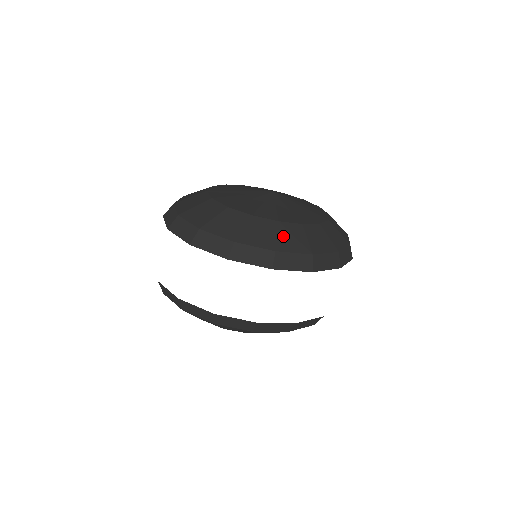
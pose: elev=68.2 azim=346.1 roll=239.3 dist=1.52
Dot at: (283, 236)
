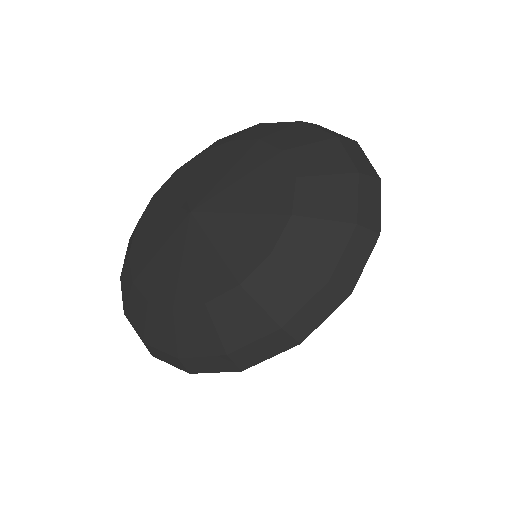
Dot at: (183, 333)
